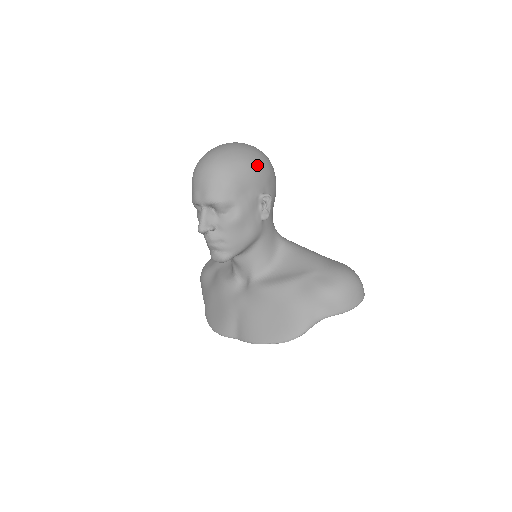
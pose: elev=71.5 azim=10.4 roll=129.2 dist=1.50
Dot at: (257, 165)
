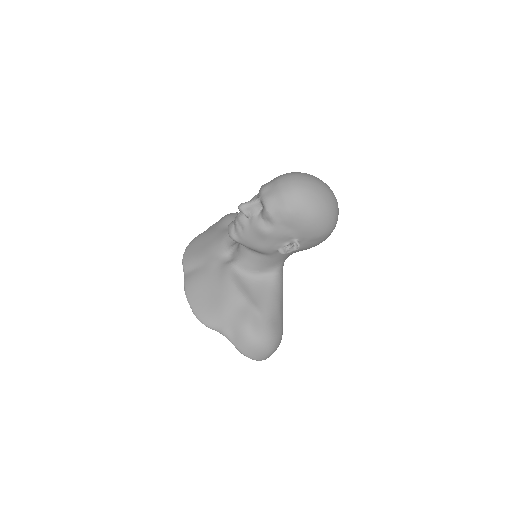
Dot at: (317, 224)
